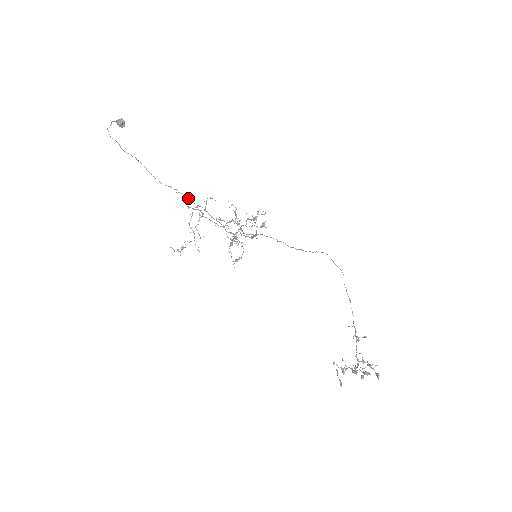
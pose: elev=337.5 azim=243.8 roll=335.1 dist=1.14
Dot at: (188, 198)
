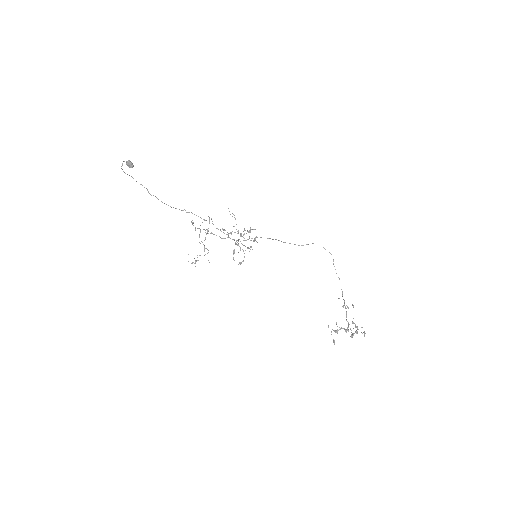
Dot at: occluded
